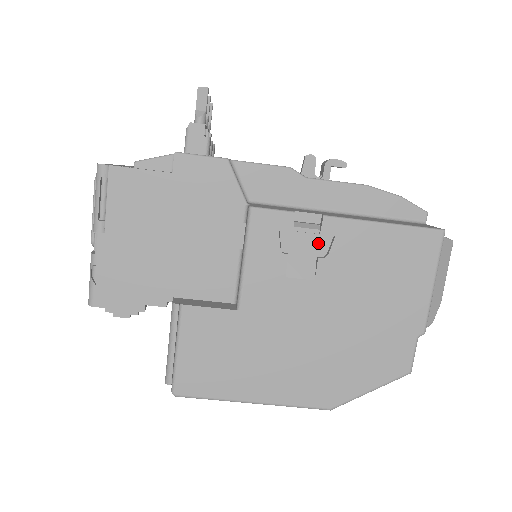
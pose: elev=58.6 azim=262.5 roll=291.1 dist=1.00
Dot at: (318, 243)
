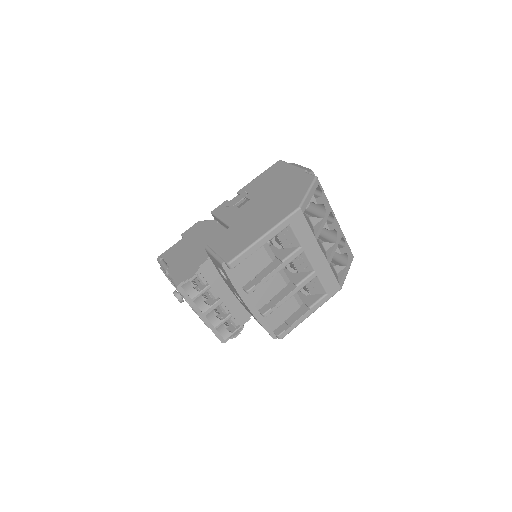
Dot at: (241, 196)
